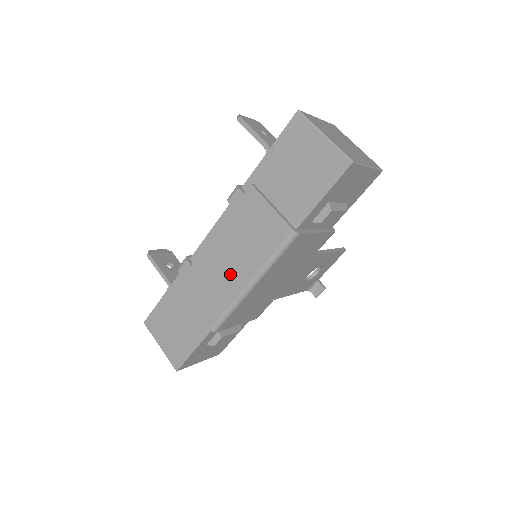
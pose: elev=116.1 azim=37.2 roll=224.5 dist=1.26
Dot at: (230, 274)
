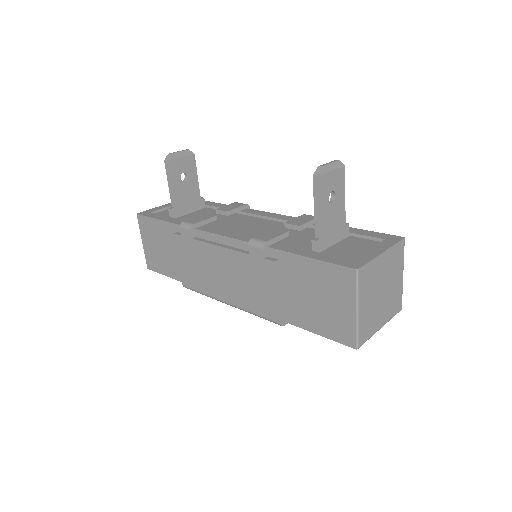
Dot at: (217, 282)
